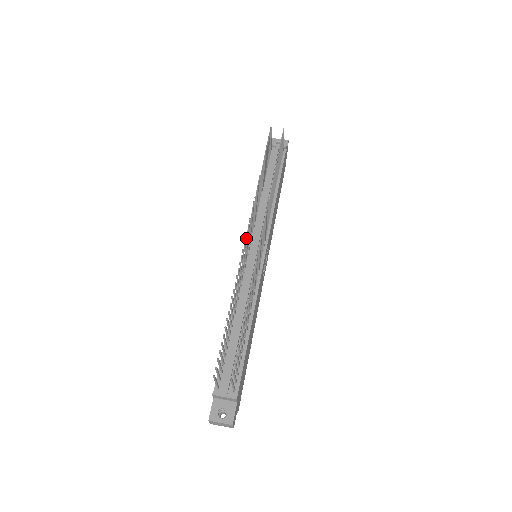
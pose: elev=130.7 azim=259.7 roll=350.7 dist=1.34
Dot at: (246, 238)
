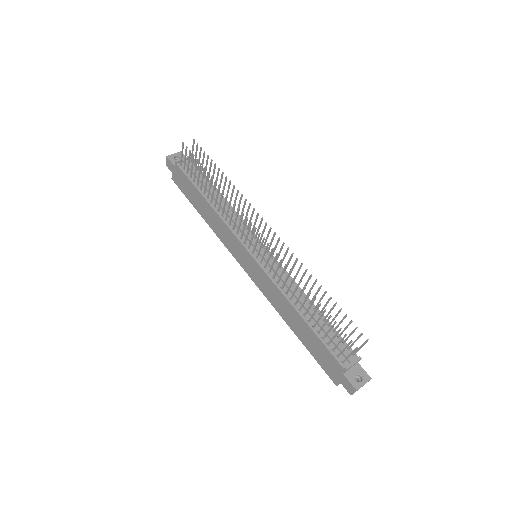
Dot at: (264, 239)
